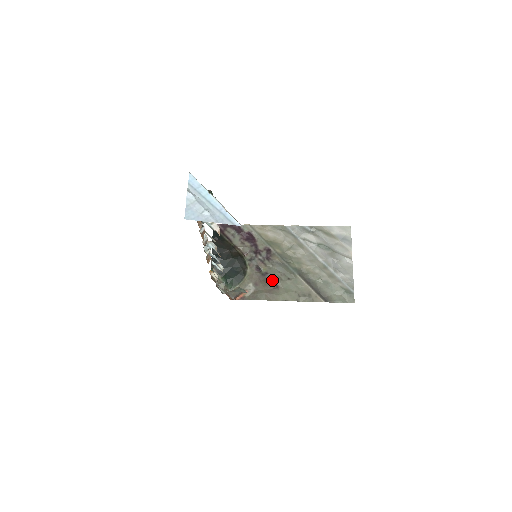
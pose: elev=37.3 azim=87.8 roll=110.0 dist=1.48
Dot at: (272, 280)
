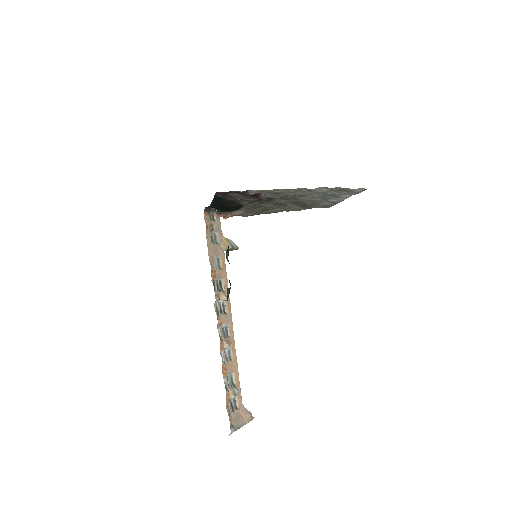
Dot at: (264, 209)
